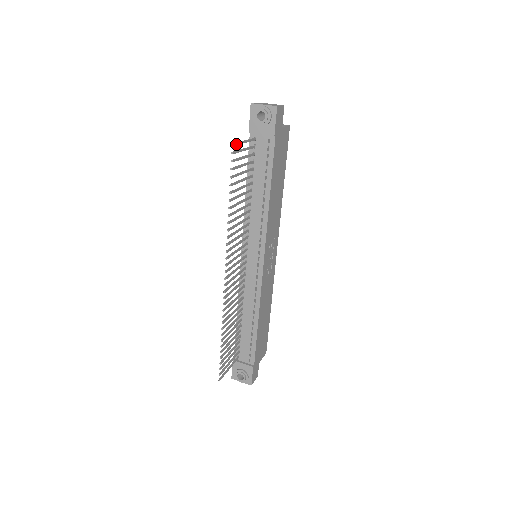
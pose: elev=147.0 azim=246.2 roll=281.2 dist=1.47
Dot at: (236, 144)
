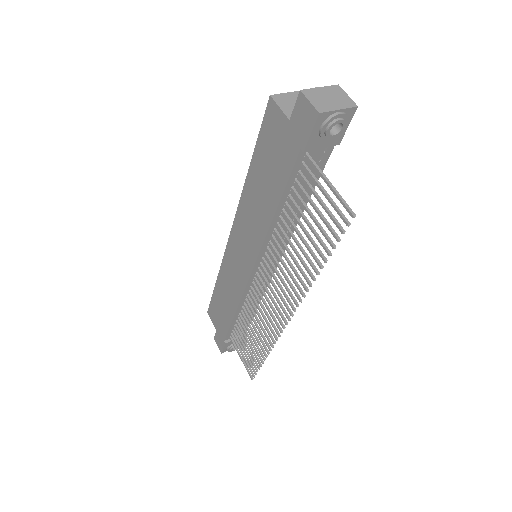
Dot at: (348, 208)
